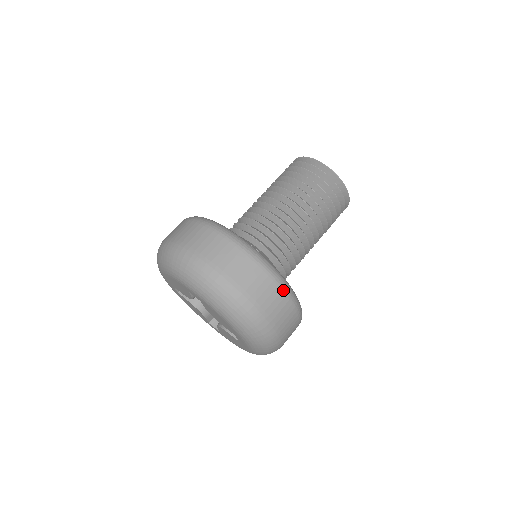
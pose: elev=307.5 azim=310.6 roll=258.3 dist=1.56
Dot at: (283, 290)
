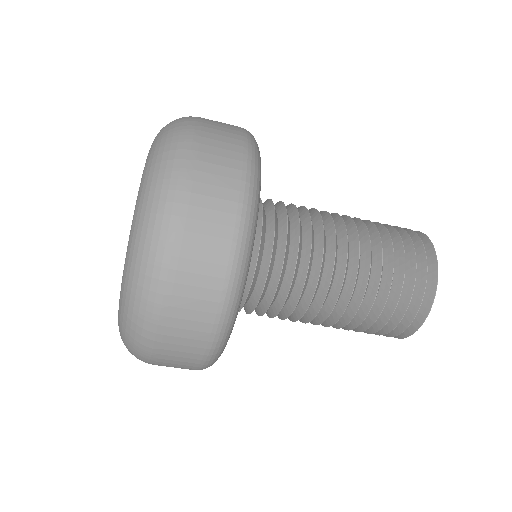
Dot at: (230, 267)
